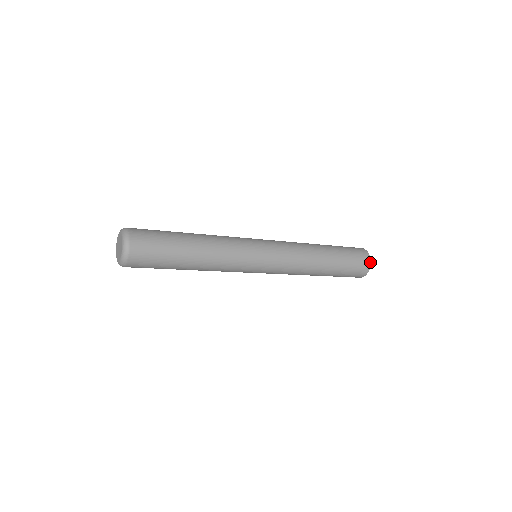
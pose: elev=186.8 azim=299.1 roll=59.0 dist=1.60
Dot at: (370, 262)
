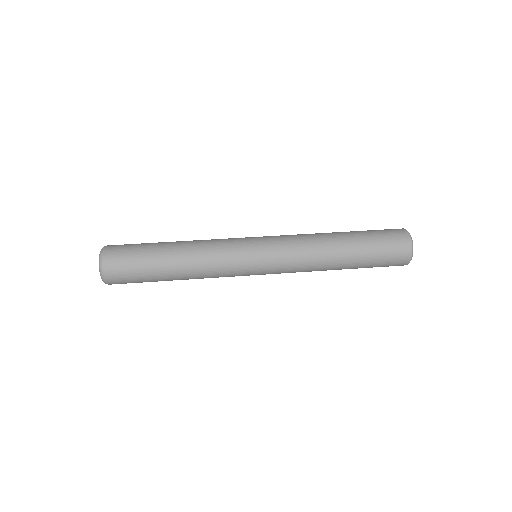
Dot at: (403, 265)
